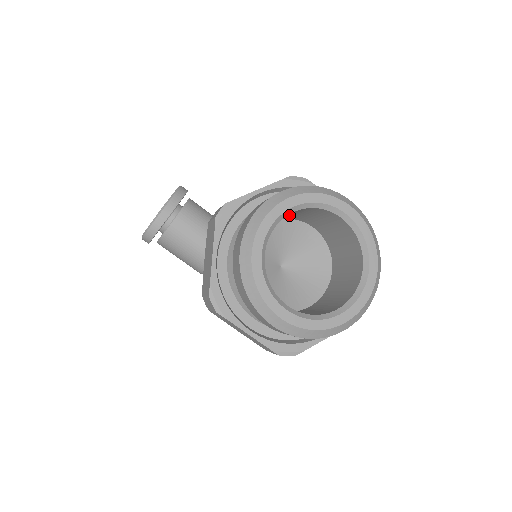
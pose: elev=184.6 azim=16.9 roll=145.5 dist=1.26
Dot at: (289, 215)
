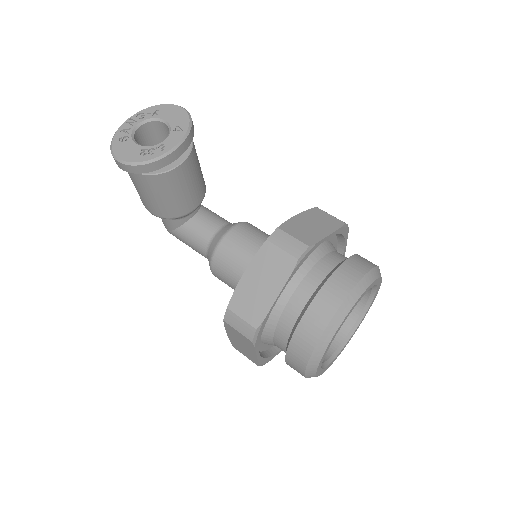
Dot at: occluded
